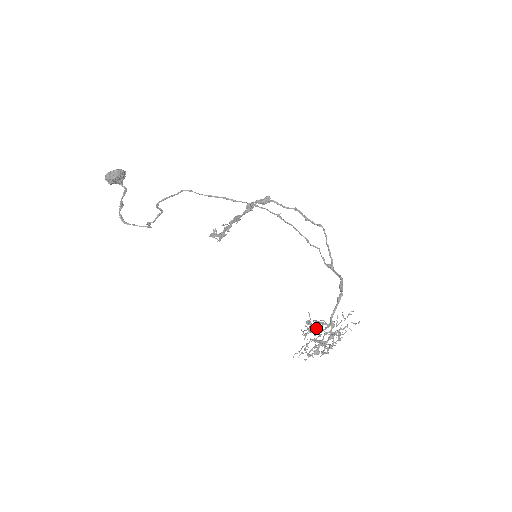
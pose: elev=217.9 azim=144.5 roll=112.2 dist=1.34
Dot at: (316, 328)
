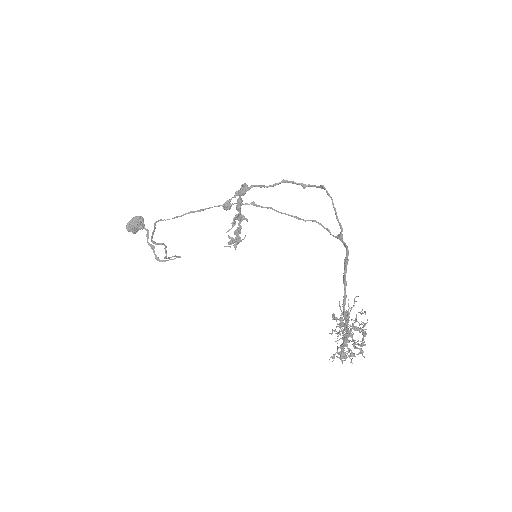
Dot at: (341, 323)
